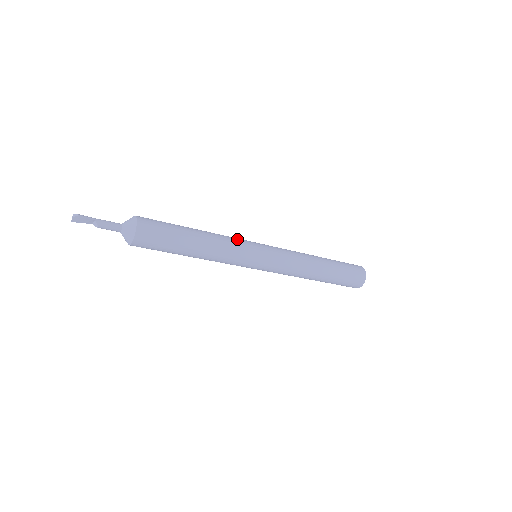
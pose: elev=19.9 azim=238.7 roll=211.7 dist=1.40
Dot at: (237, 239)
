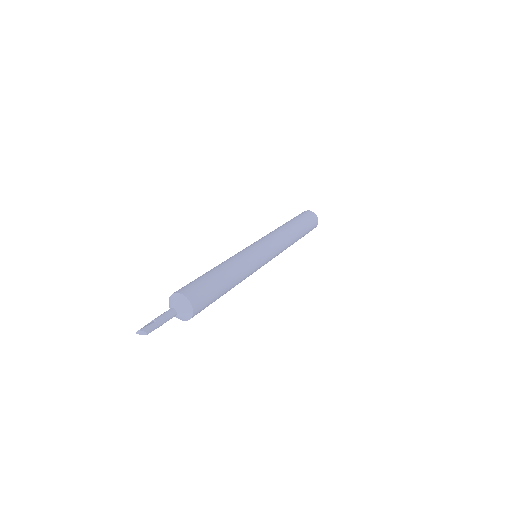
Dot at: (254, 266)
